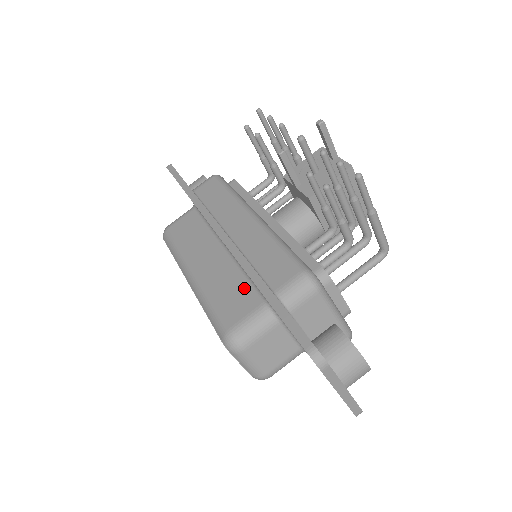
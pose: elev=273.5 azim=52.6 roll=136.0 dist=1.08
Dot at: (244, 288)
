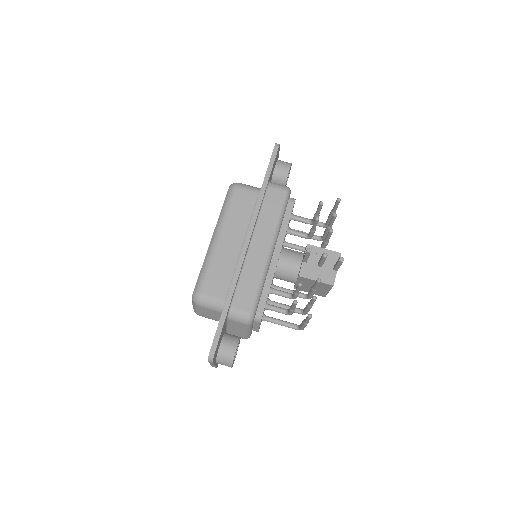
Dot at: (226, 281)
